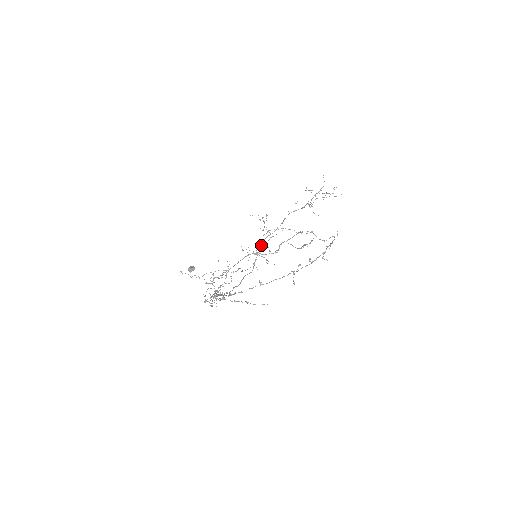
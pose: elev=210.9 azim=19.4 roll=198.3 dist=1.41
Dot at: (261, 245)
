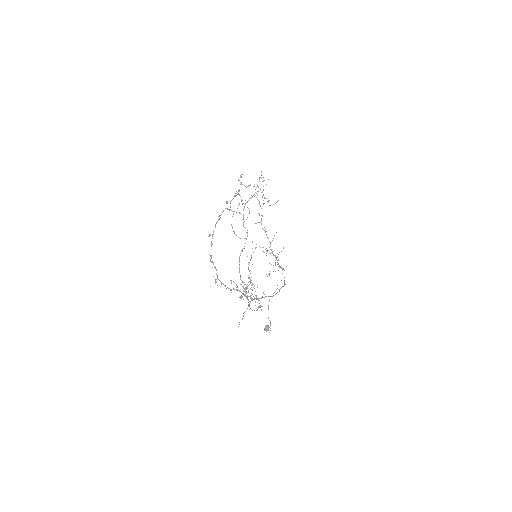
Dot at: (275, 257)
